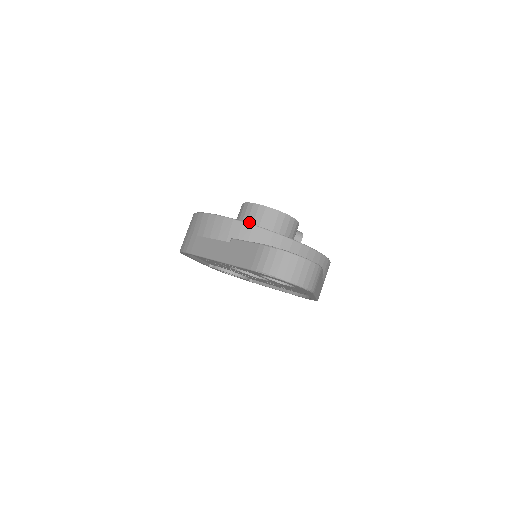
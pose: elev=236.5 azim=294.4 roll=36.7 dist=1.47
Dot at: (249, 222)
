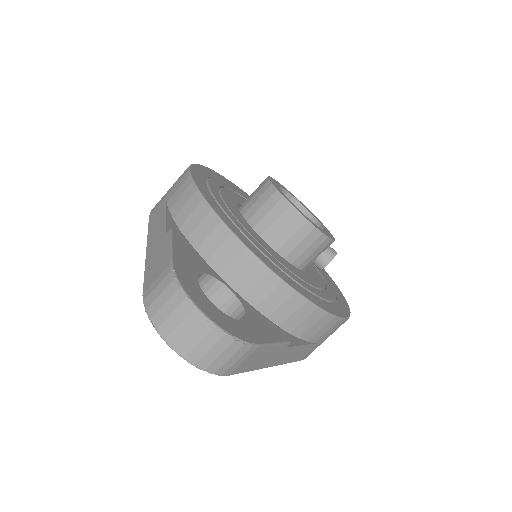
Dot at: (253, 208)
